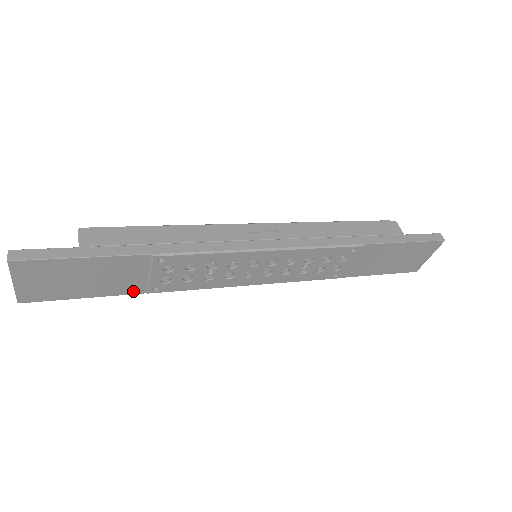
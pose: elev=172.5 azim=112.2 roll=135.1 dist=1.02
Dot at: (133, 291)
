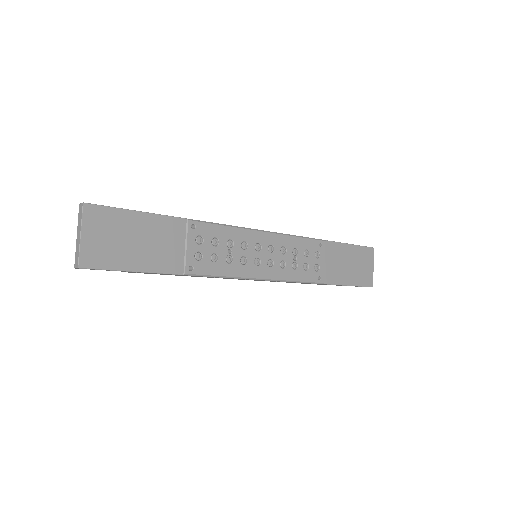
Dot at: (173, 269)
